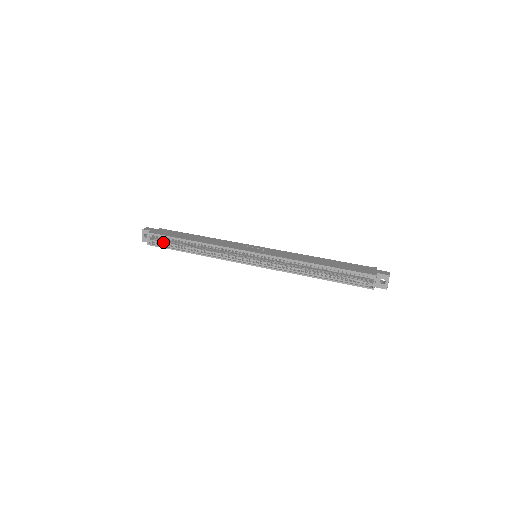
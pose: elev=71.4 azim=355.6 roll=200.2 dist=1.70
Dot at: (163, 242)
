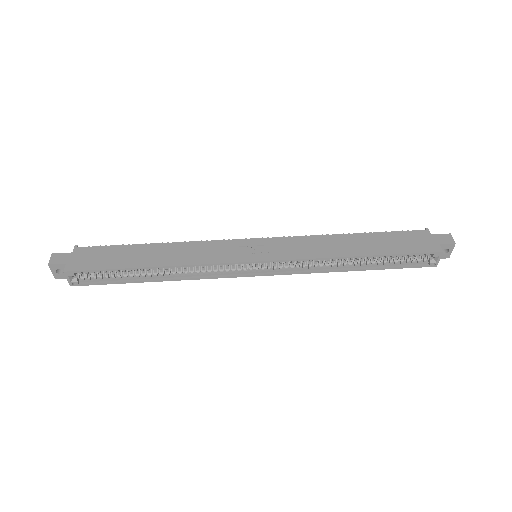
Dot at: (97, 276)
